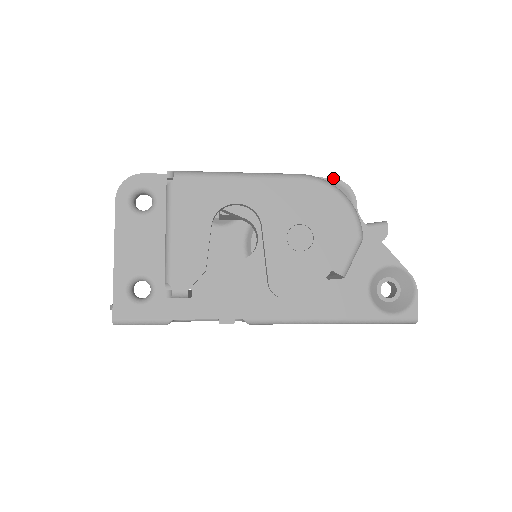
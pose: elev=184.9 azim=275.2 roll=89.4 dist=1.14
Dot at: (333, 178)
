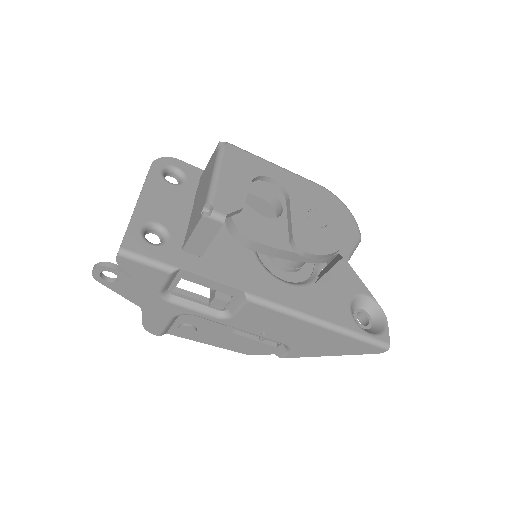
Dot at: occluded
